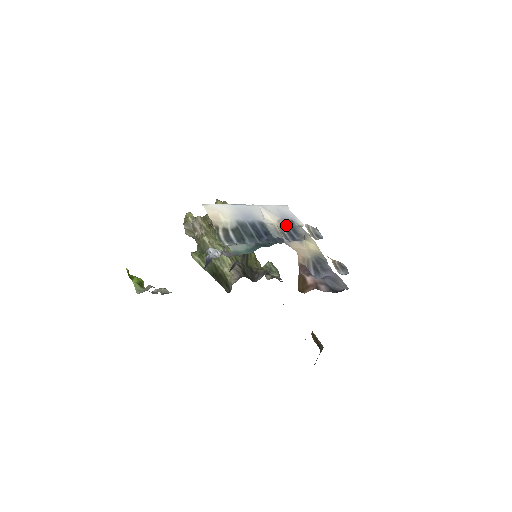
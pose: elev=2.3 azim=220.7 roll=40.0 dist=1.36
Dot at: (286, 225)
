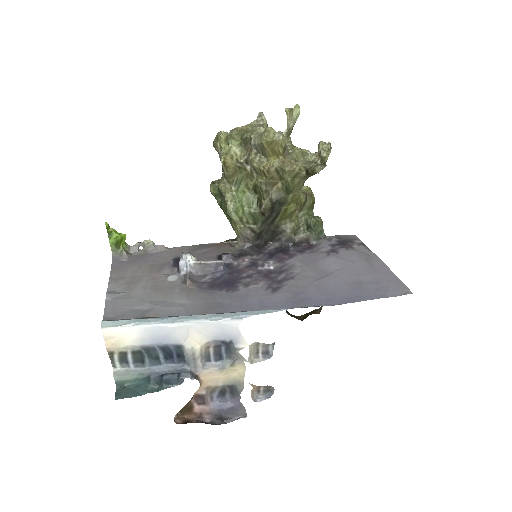
Dot at: (219, 344)
